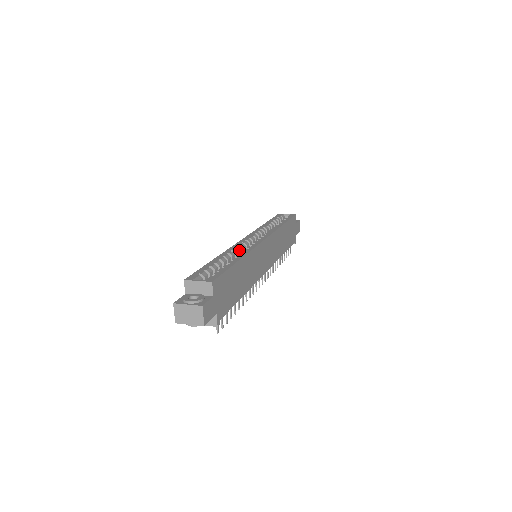
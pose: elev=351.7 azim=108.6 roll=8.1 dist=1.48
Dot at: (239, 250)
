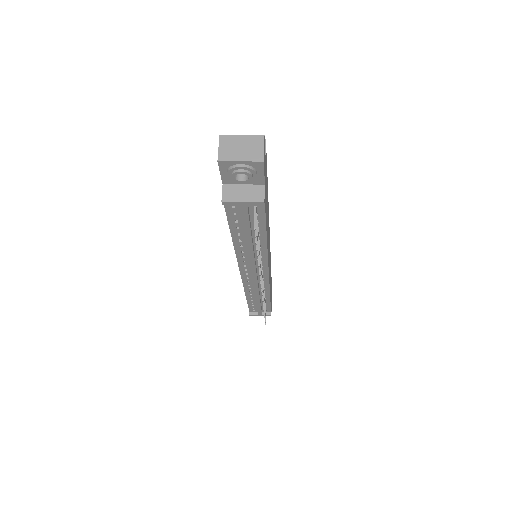
Dot at: occluded
